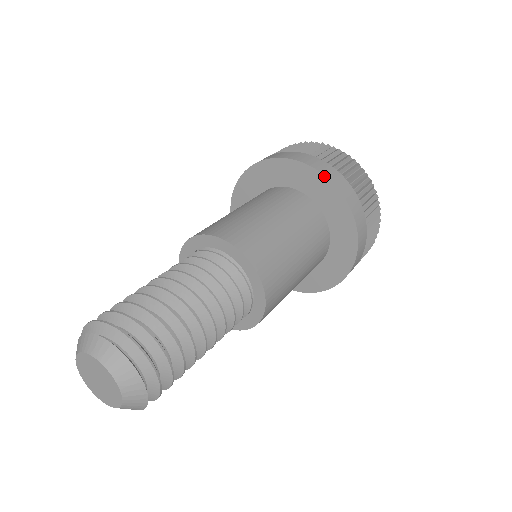
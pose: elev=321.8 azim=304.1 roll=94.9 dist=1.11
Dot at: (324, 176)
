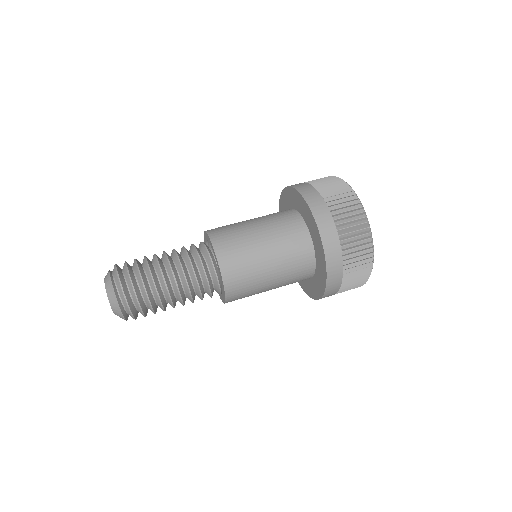
Dot at: (321, 239)
